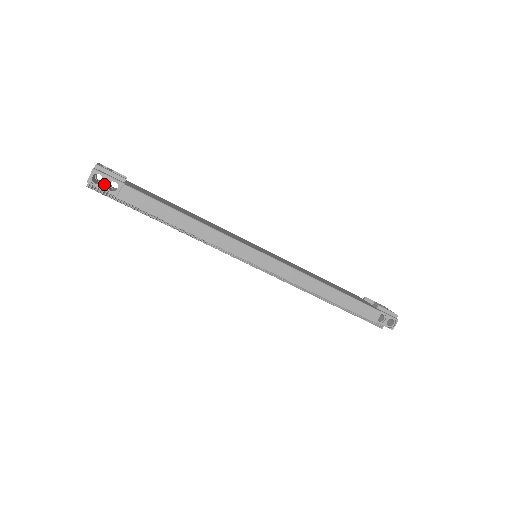
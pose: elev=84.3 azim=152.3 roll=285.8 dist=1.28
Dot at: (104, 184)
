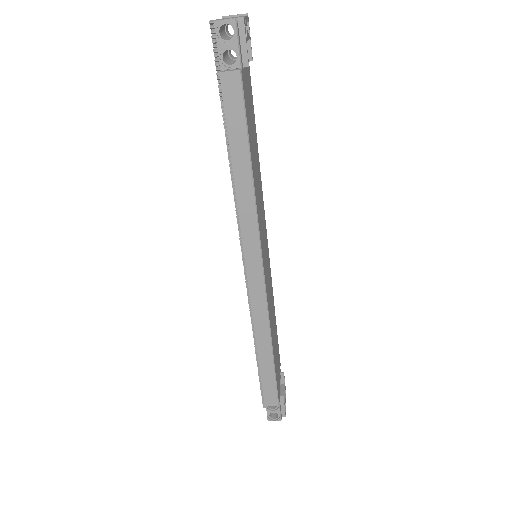
Dot at: (226, 45)
